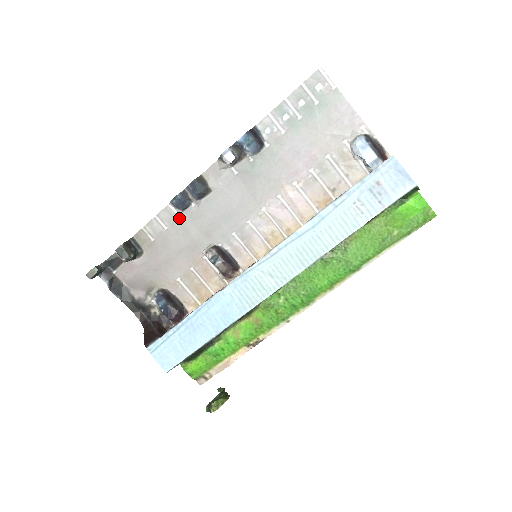
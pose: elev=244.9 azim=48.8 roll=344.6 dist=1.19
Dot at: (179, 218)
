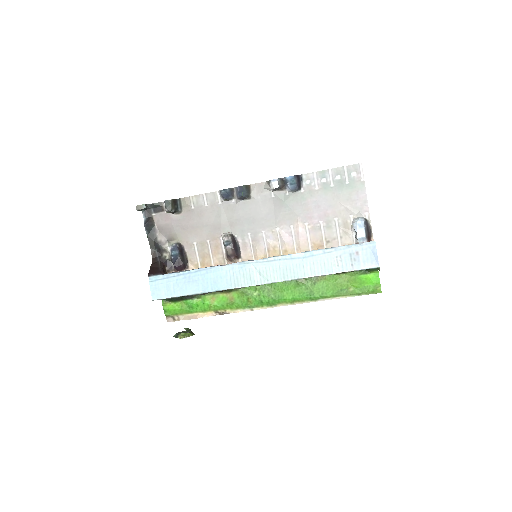
Dot at: (219, 204)
